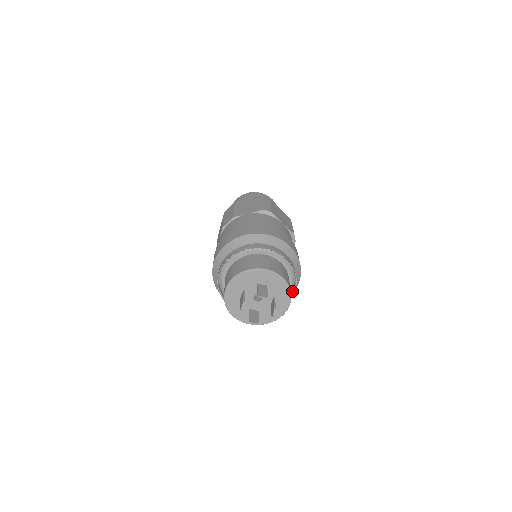
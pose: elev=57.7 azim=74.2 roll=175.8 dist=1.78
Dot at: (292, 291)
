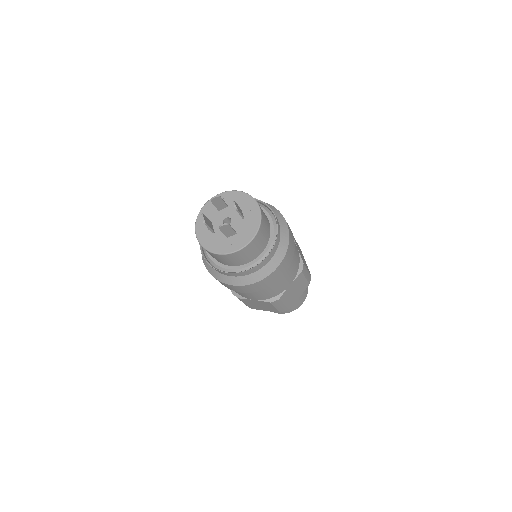
Dot at: (275, 221)
